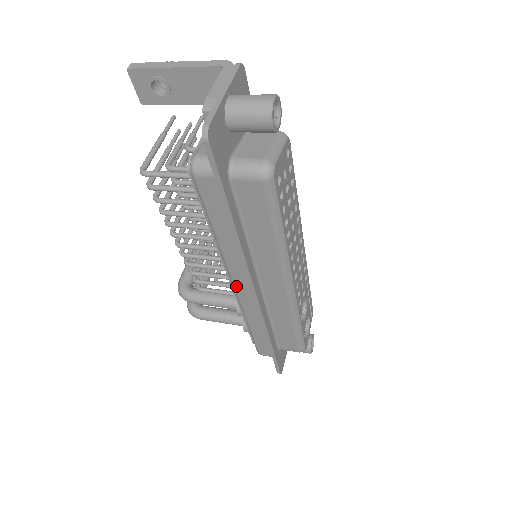
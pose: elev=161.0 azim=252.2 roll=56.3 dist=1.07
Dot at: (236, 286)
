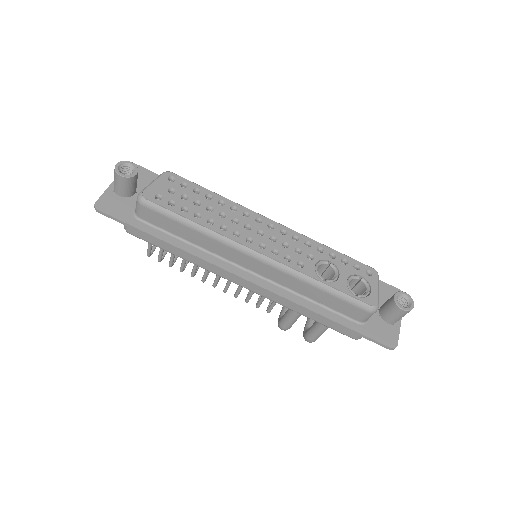
Dot at: (239, 284)
